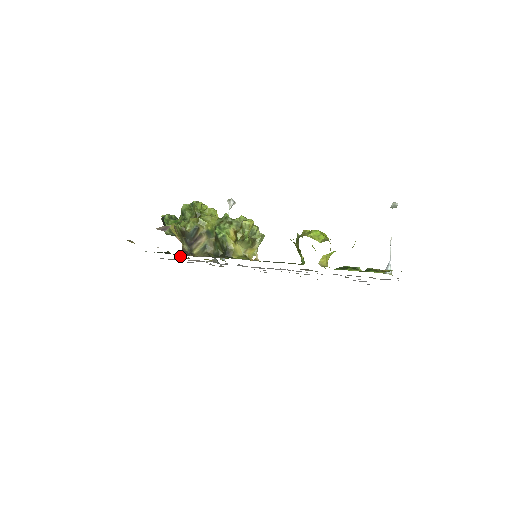
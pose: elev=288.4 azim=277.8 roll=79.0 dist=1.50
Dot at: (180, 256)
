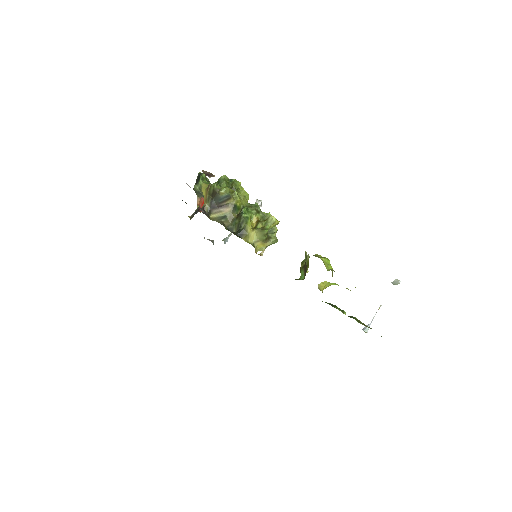
Dot at: (189, 217)
